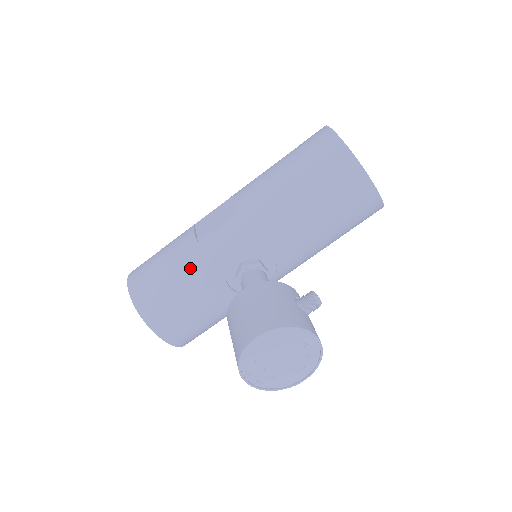
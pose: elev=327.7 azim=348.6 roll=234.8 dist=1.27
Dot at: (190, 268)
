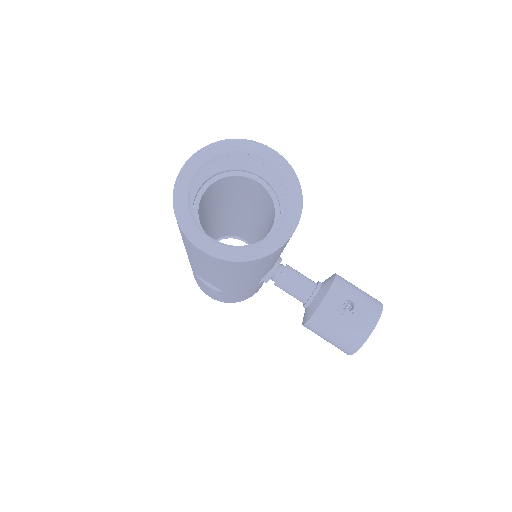
Dot at: (239, 295)
